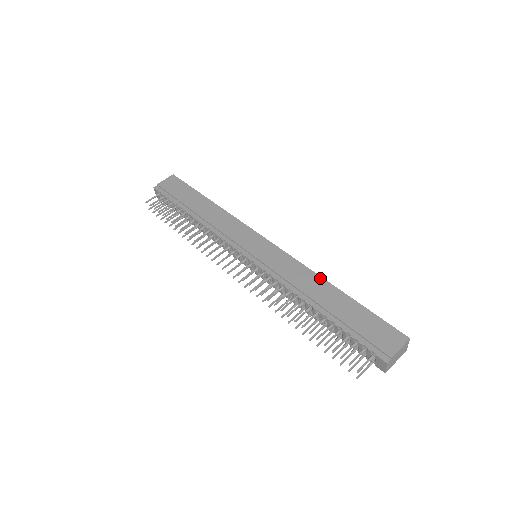
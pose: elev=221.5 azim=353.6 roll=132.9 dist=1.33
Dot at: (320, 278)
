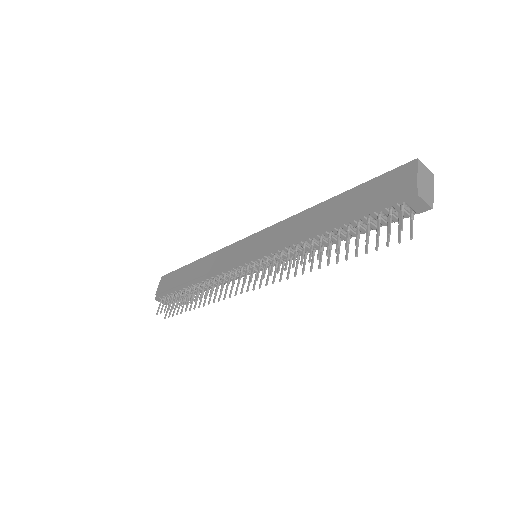
Dot at: (309, 210)
